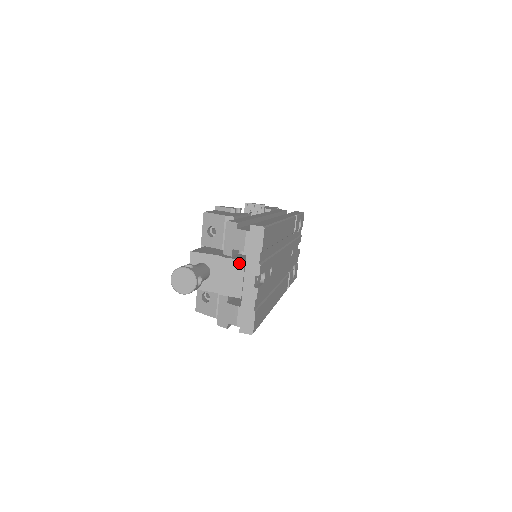
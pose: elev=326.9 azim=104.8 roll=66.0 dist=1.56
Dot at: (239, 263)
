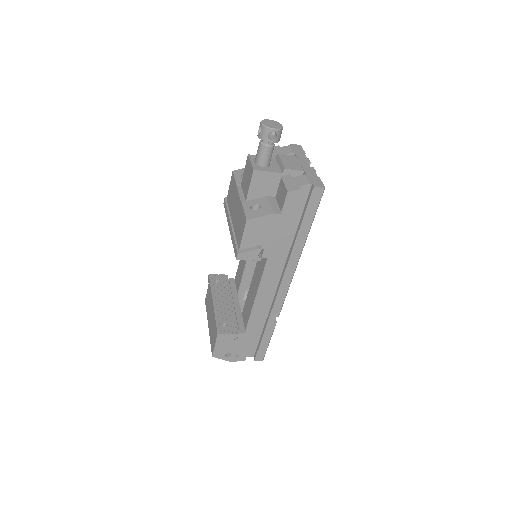
Dot at: (292, 157)
